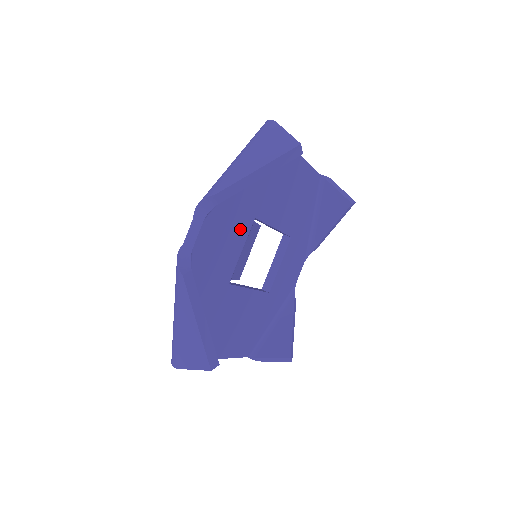
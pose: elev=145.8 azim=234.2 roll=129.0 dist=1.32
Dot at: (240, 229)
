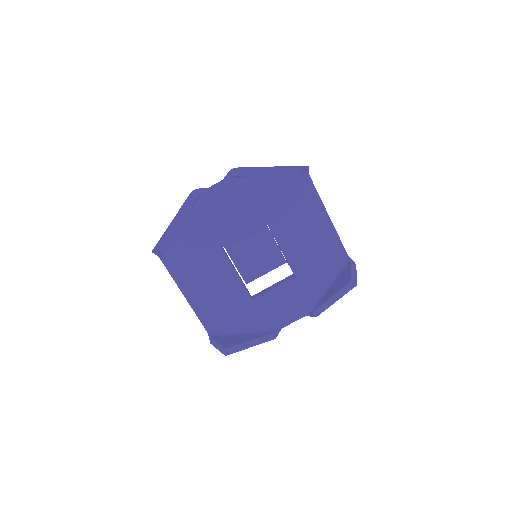
Dot at: (249, 216)
